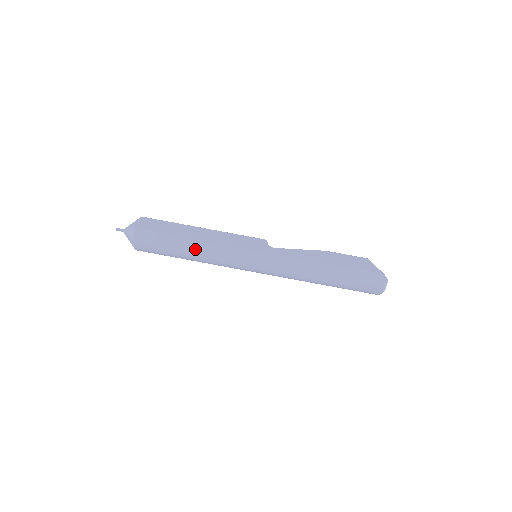
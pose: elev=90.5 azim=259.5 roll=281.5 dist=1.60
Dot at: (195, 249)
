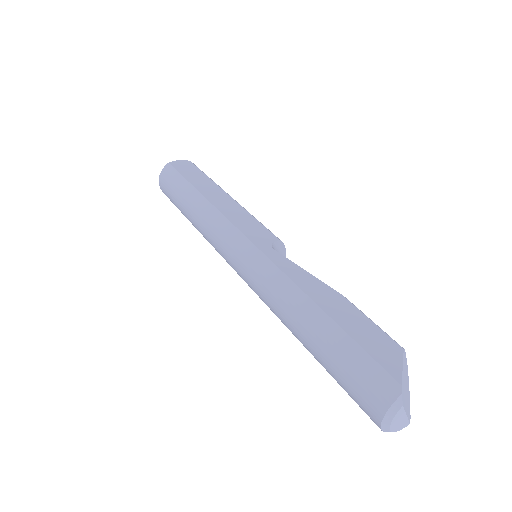
Dot at: (195, 206)
